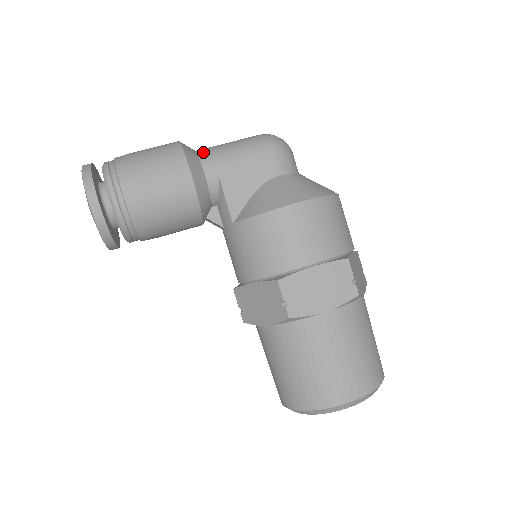
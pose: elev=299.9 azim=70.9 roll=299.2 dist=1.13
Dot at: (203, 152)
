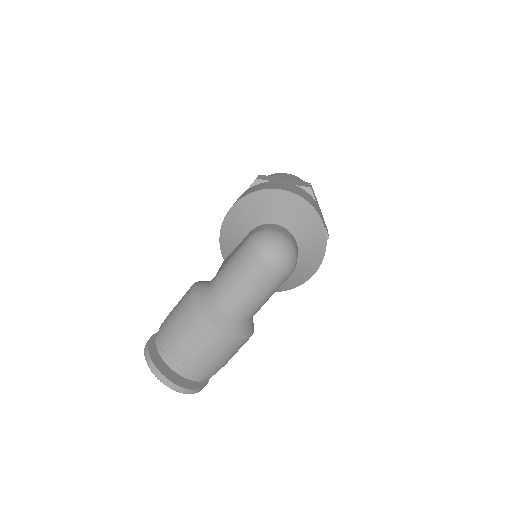
Dot at: (245, 317)
